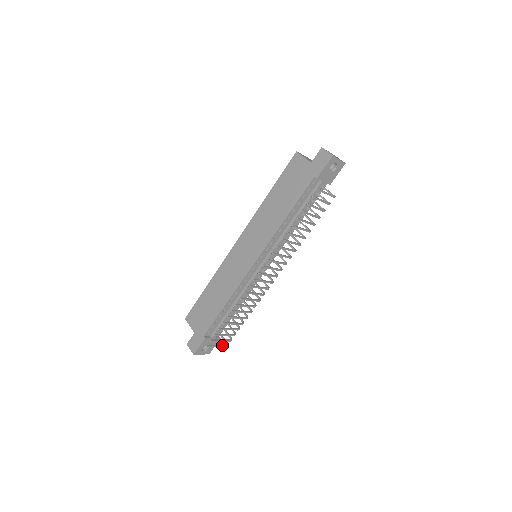
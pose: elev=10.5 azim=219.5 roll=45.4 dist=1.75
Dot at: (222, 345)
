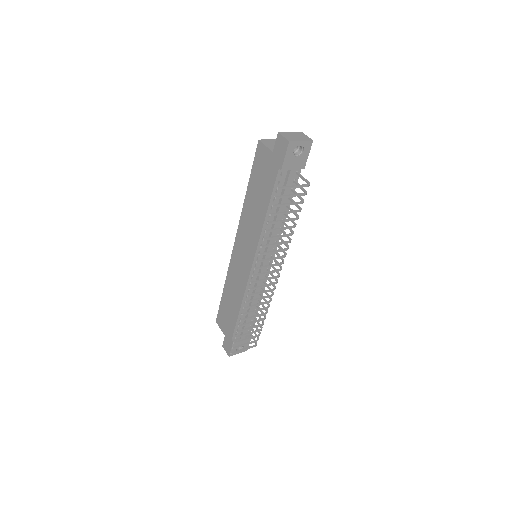
Dot at: (249, 347)
